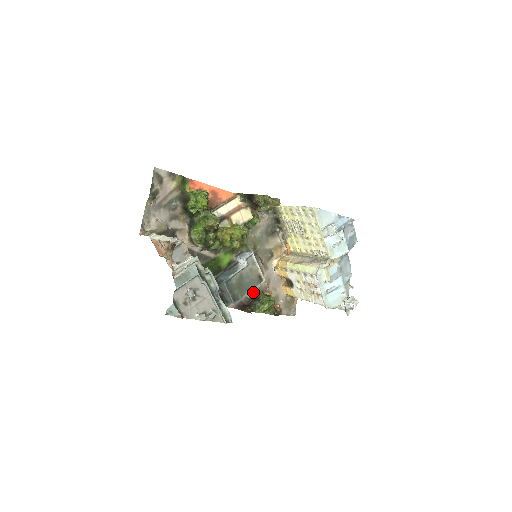
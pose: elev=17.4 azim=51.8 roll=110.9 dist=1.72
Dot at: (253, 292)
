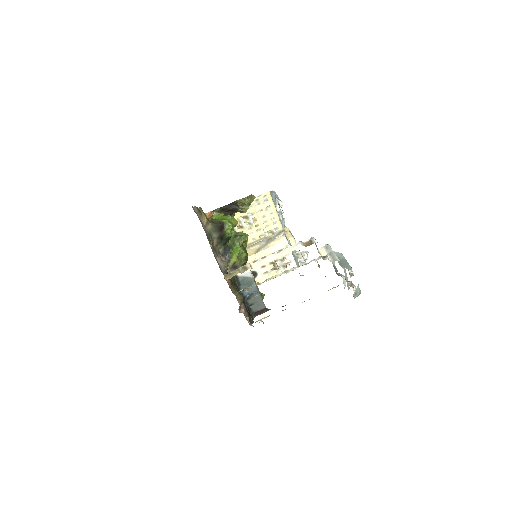
Dot at: occluded
